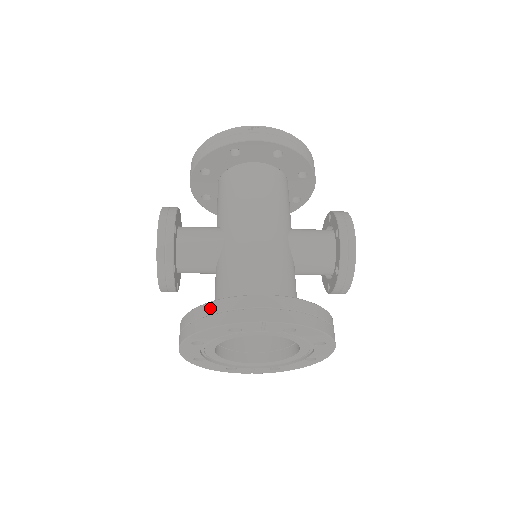
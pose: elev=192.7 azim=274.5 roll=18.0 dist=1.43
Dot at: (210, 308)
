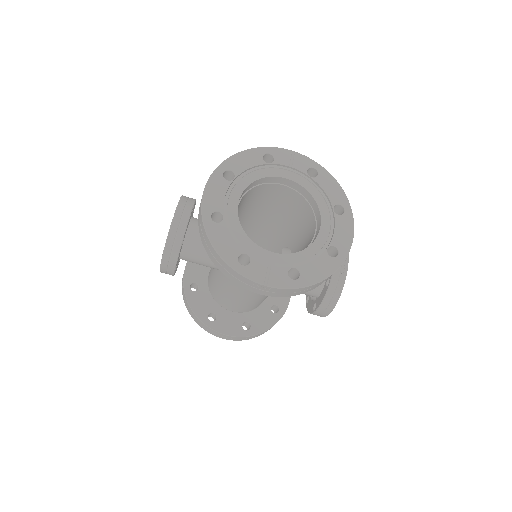
Dot at: occluded
